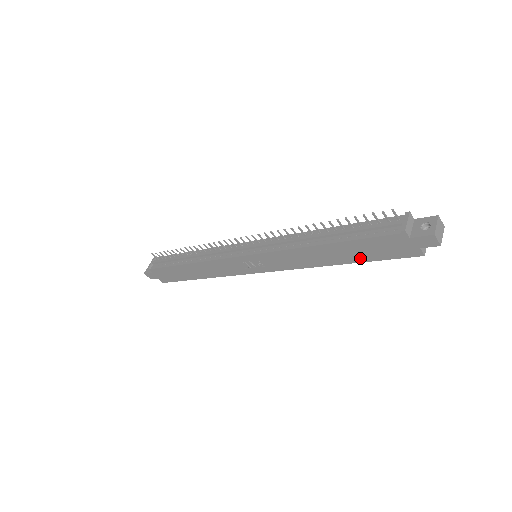
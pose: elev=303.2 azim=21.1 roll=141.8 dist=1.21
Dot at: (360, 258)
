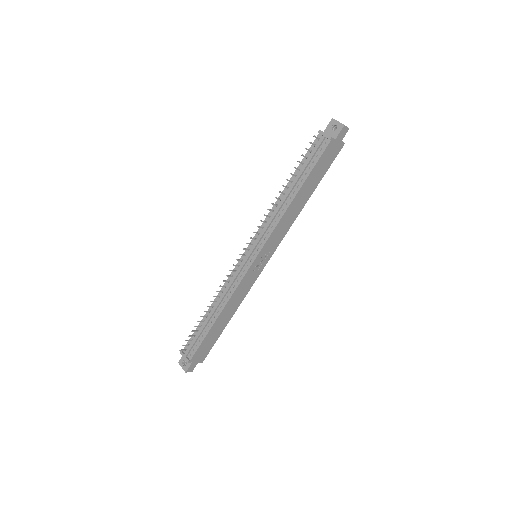
Dot at: (317, 181)
